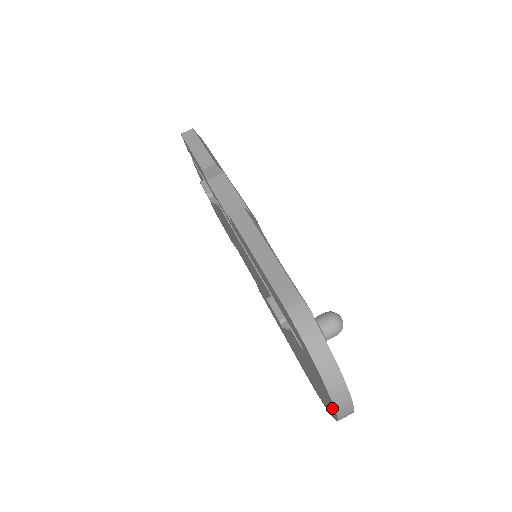
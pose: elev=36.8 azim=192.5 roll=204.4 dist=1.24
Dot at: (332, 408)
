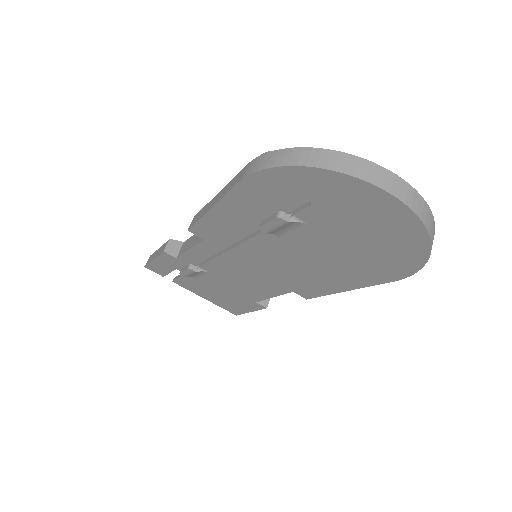
Dot at: (391, 206)
